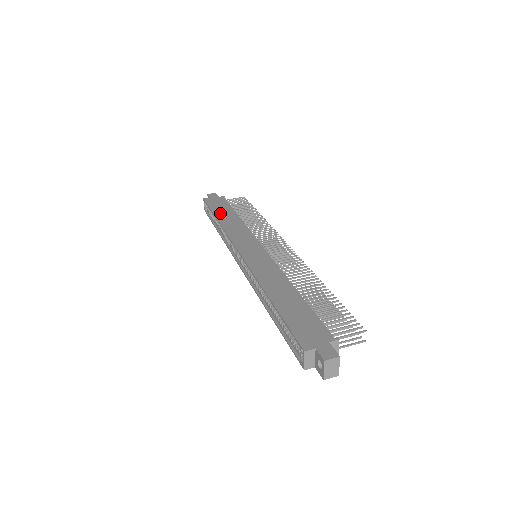
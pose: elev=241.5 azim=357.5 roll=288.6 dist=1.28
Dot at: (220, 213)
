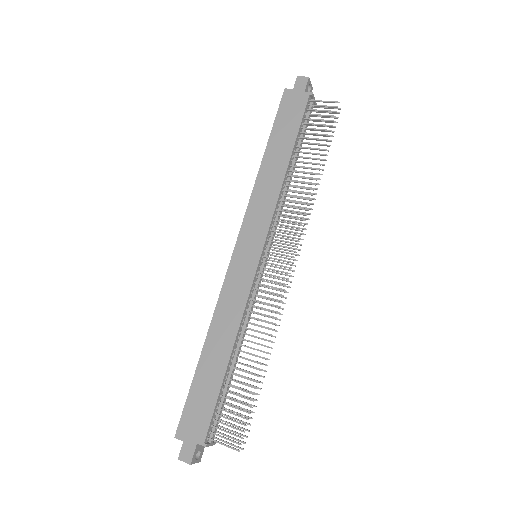
Dot at: (275, 144)
